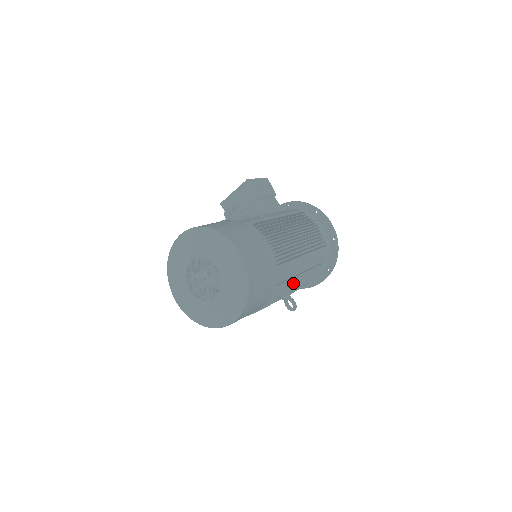
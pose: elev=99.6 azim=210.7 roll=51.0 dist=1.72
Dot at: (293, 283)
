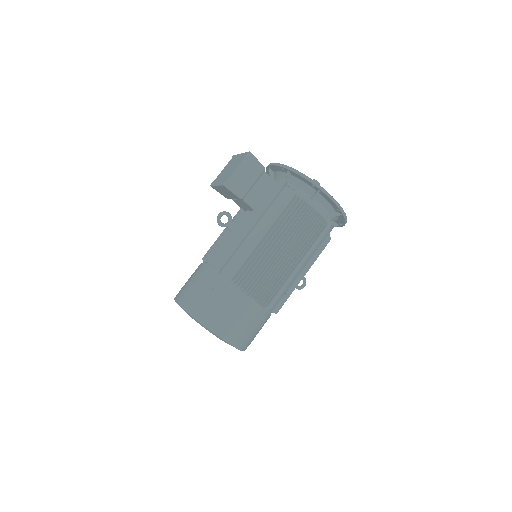
Dot at: (294, 283)
